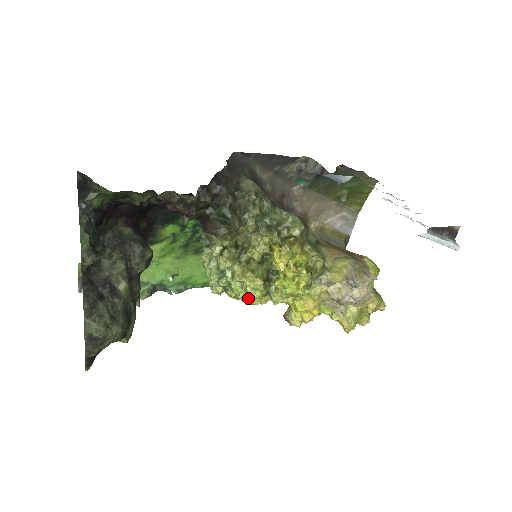
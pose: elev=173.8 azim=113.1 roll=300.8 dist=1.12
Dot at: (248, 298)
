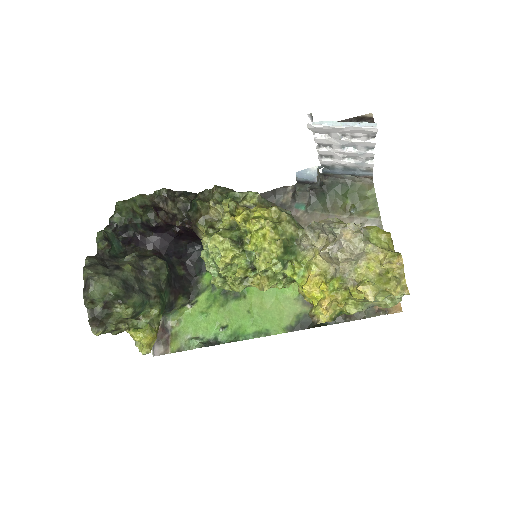
Dot at: (223, 260)
